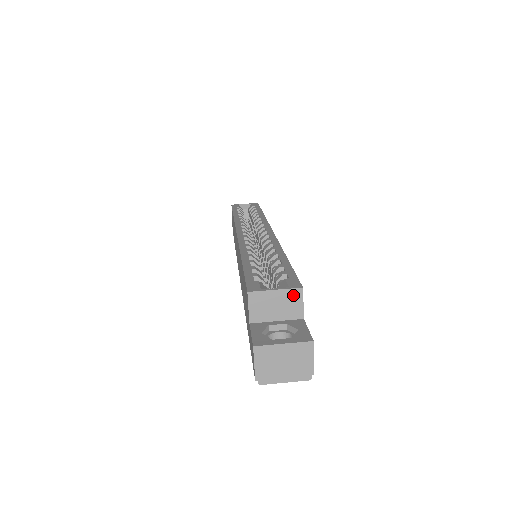
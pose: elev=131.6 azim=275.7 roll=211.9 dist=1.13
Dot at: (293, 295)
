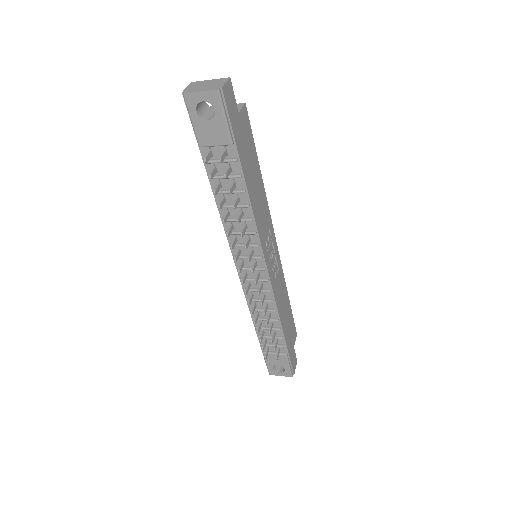
Dot at: (237, 106)
